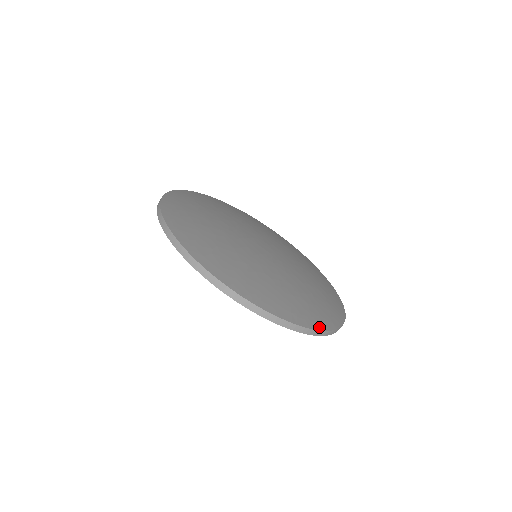
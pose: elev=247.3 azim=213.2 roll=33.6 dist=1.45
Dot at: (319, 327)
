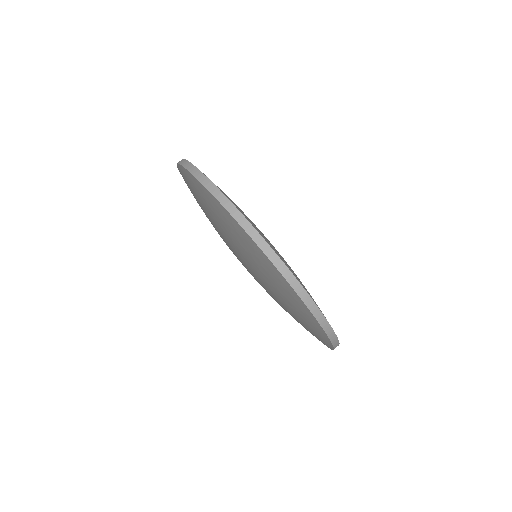
Dot at: (276, 252)
